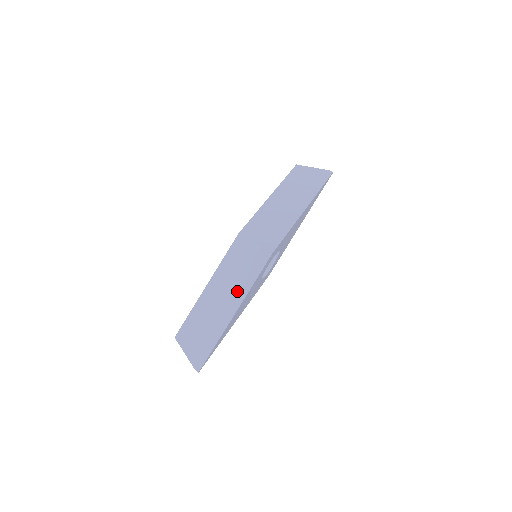
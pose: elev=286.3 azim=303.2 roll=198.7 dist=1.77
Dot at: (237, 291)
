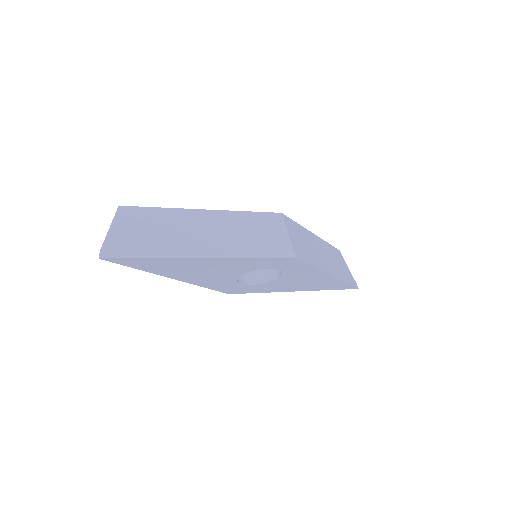
Dot at: (231, 245)
